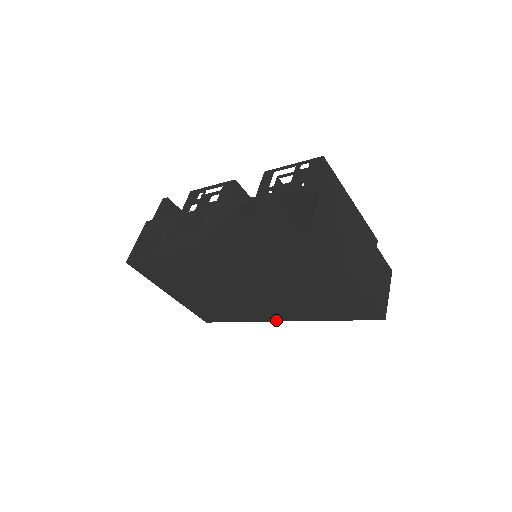
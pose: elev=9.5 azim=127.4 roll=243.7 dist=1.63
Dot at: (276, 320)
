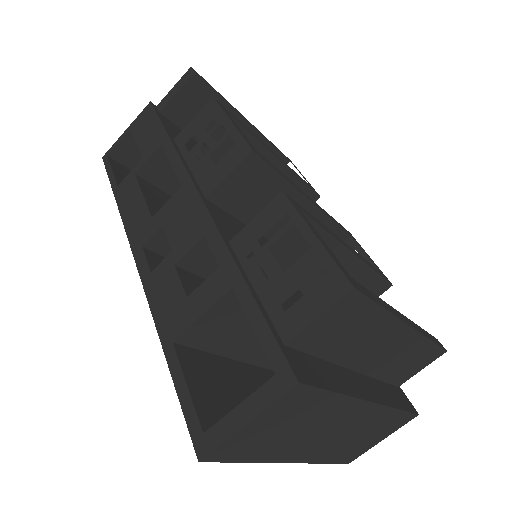
Dot at: occluded
